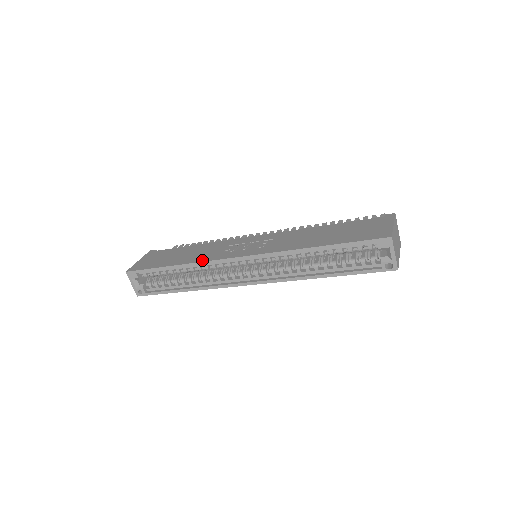
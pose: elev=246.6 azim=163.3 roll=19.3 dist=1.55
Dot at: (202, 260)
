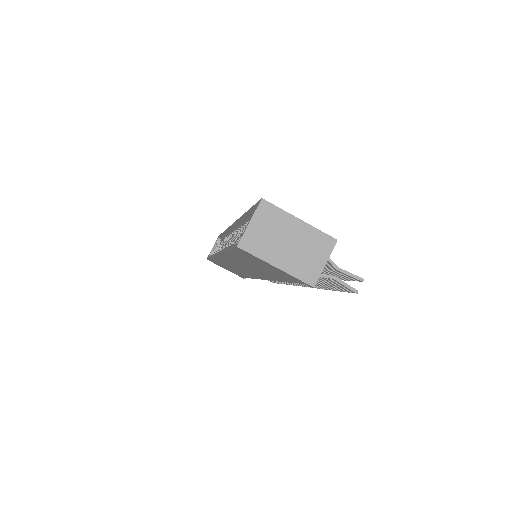
Dot at: occluded
